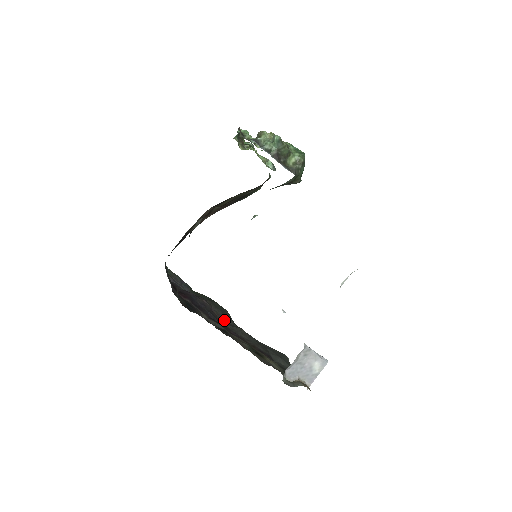
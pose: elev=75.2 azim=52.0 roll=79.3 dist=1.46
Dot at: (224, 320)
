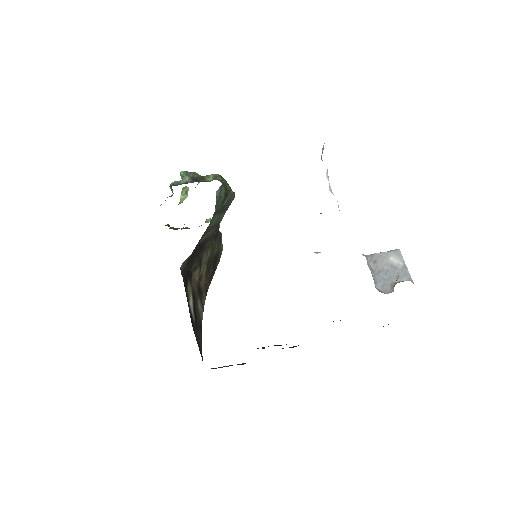
Dot at: occluded
